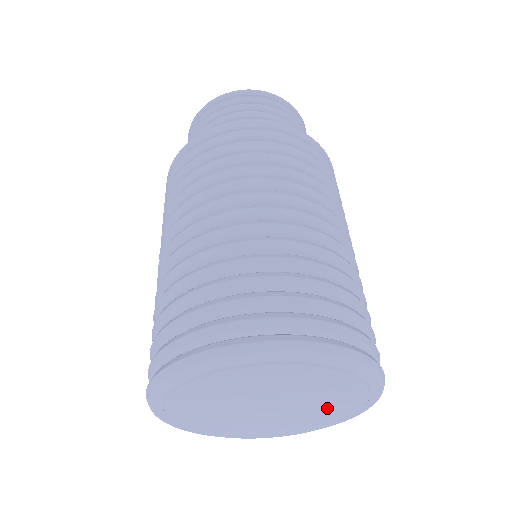
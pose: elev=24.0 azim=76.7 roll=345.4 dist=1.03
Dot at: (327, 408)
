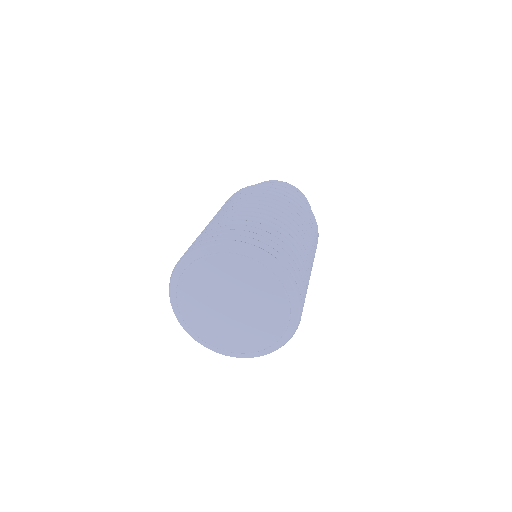
Dot at: (256, 331)
